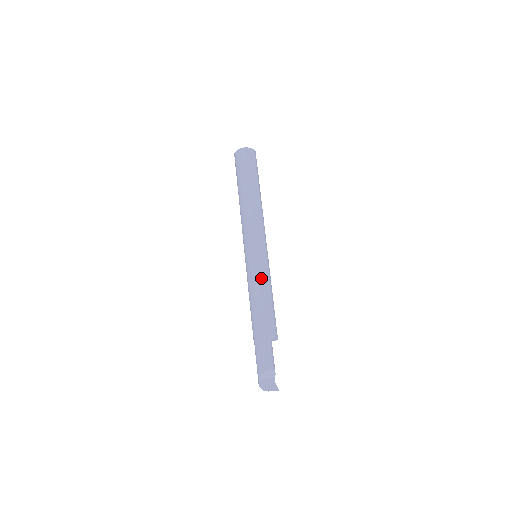
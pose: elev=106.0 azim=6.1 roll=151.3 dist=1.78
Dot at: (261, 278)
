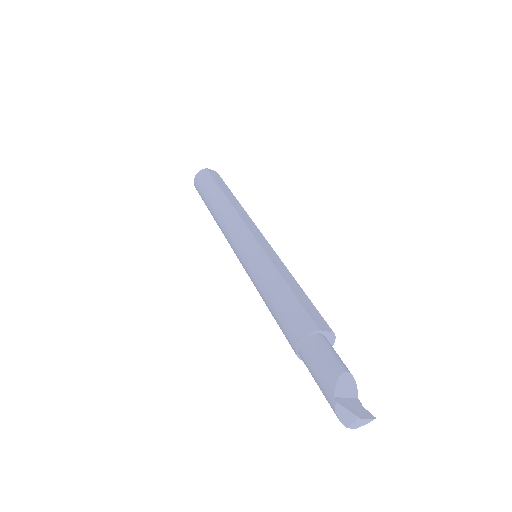
Dot at: (275, 265)
